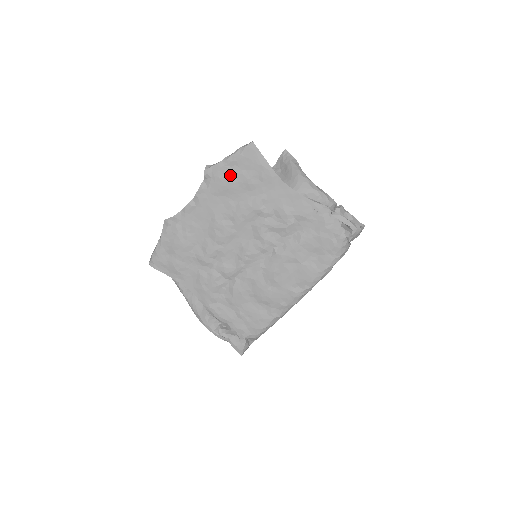
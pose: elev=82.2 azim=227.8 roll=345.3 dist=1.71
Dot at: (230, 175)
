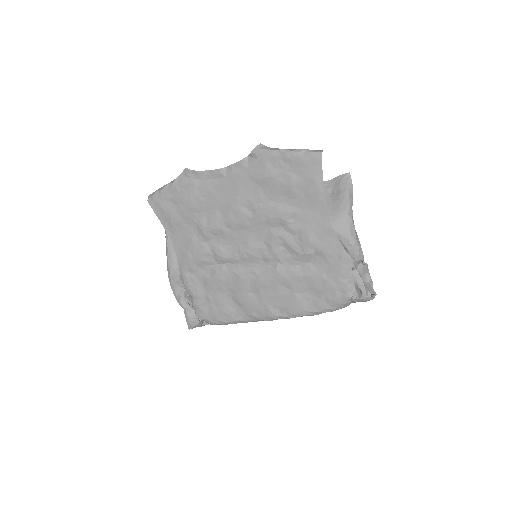
Dot at: (278, 170)
